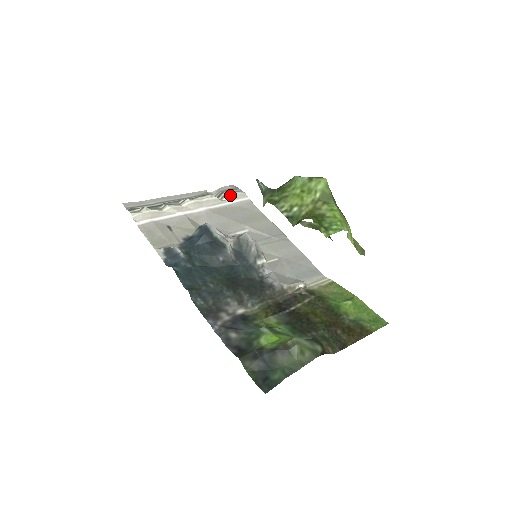
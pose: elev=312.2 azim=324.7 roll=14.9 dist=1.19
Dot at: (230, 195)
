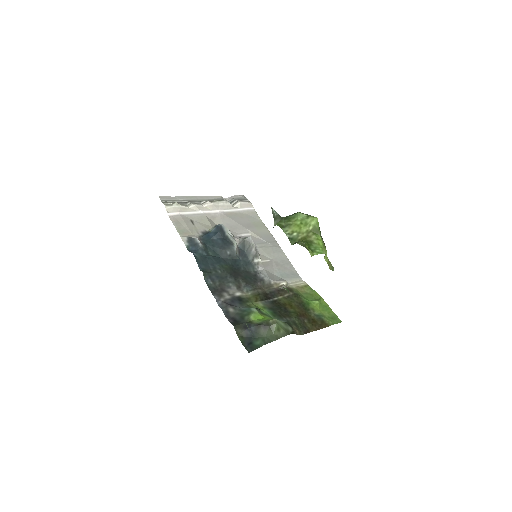
Dot at: (240, 203)
